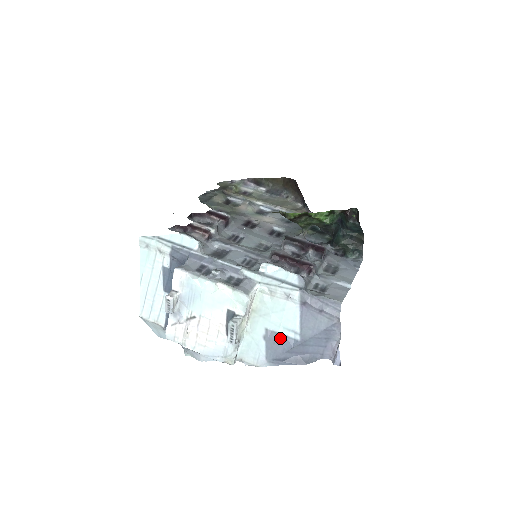
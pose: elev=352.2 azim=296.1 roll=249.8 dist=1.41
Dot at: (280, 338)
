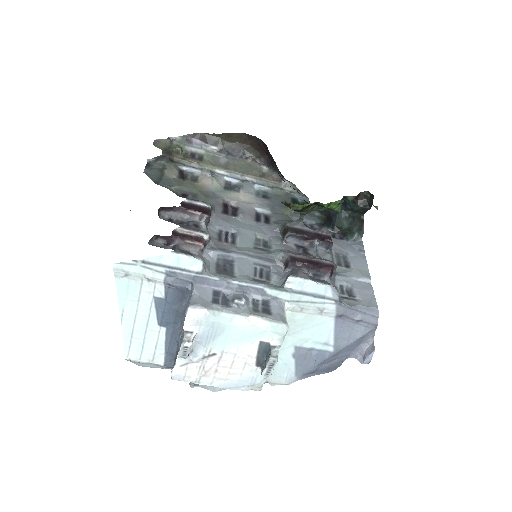
Dot at: (311, 353)
